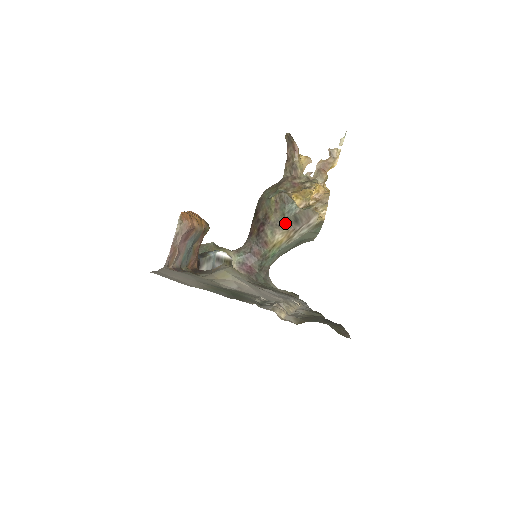
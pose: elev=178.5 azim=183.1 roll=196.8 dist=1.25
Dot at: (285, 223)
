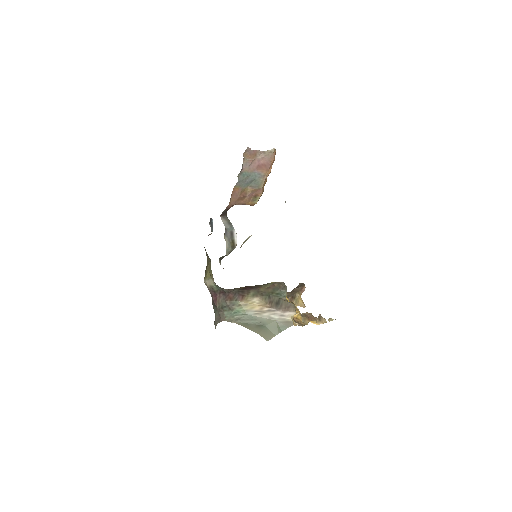
Dot at: (269, 298)
